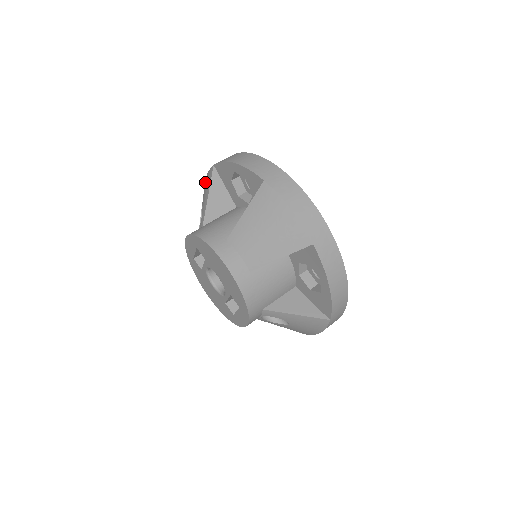
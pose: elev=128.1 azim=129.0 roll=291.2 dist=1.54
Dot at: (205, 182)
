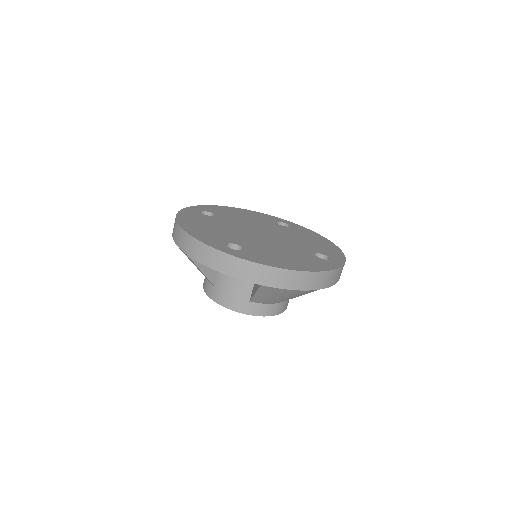
Dot at: occluded
